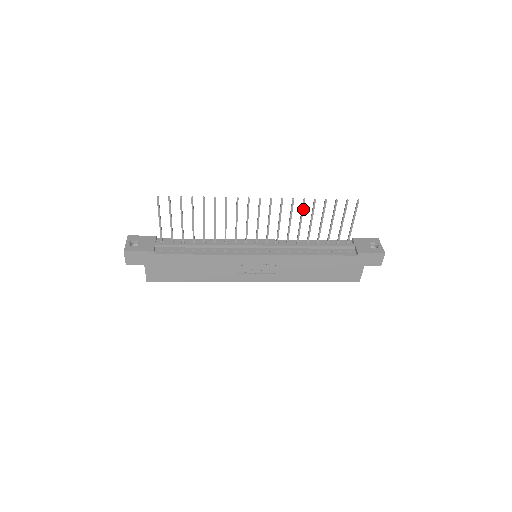
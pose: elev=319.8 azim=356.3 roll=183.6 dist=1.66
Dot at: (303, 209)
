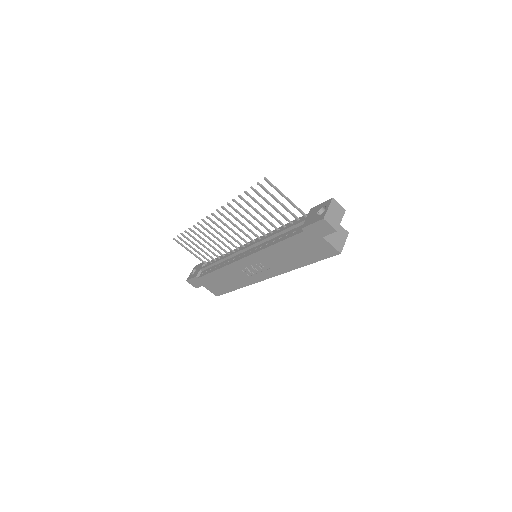
Dot at: (241, 207)
